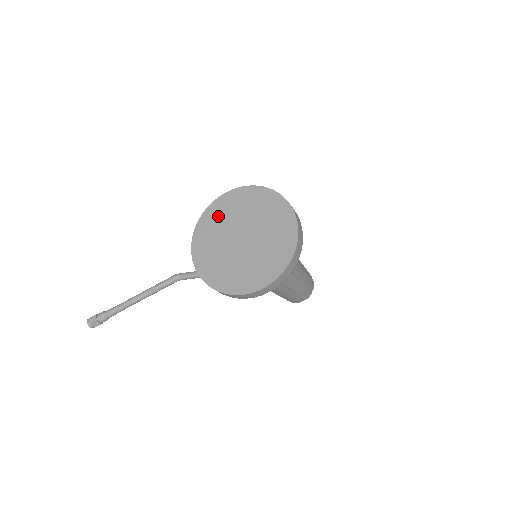
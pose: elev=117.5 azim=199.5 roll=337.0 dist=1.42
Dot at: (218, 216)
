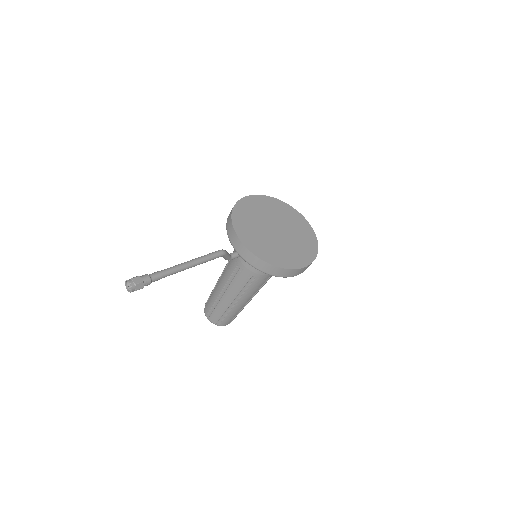
Dot at: (249, 210)
